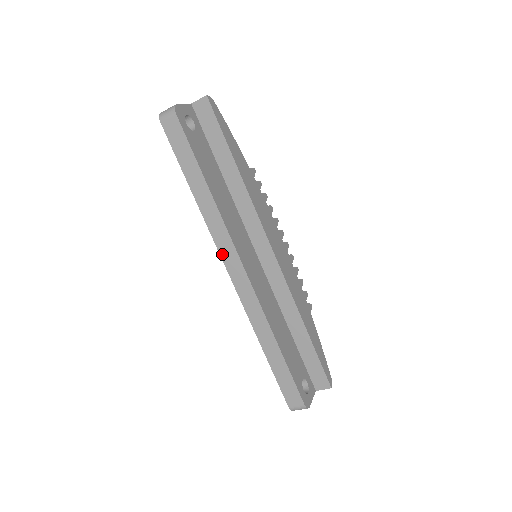
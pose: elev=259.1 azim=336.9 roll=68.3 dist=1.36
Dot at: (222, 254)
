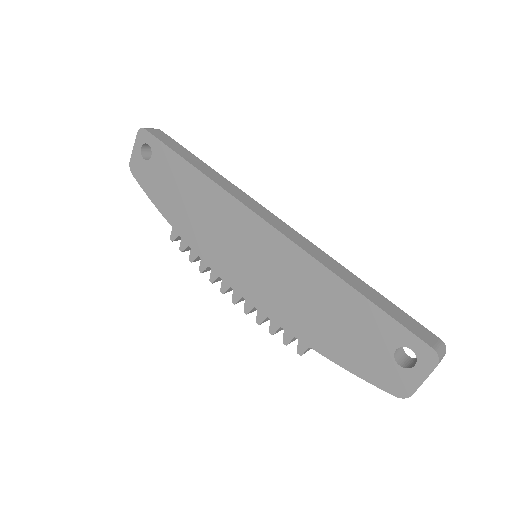
Dot at: (247, 205)
